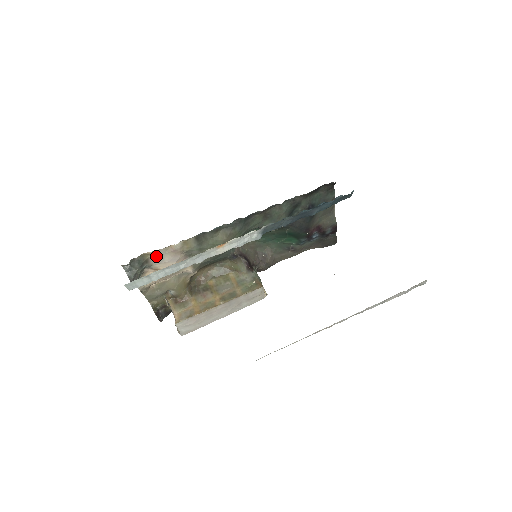
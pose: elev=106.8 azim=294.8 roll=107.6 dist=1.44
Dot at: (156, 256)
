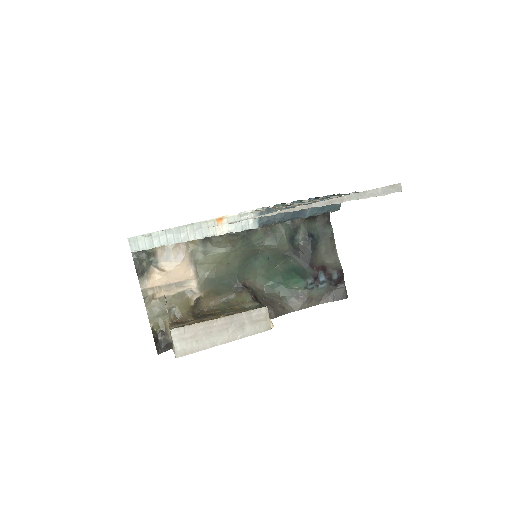
Dot at: (163, 251)
